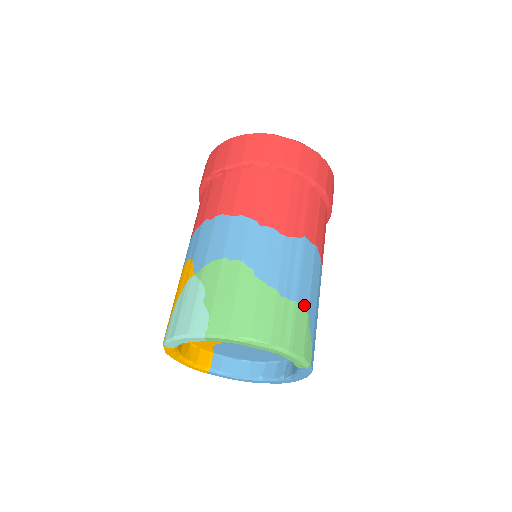
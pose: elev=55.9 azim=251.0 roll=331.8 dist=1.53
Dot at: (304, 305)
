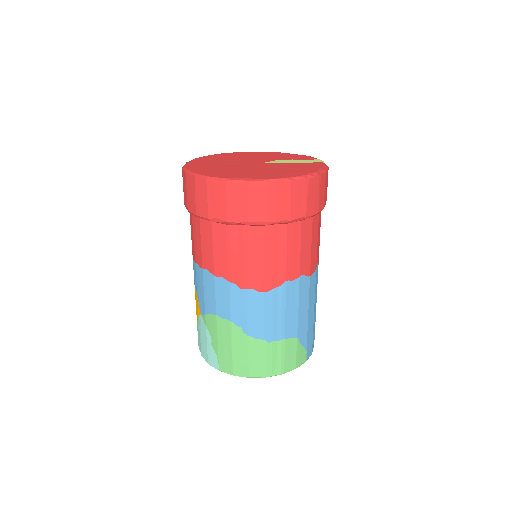
Dot at: (292, 335)
